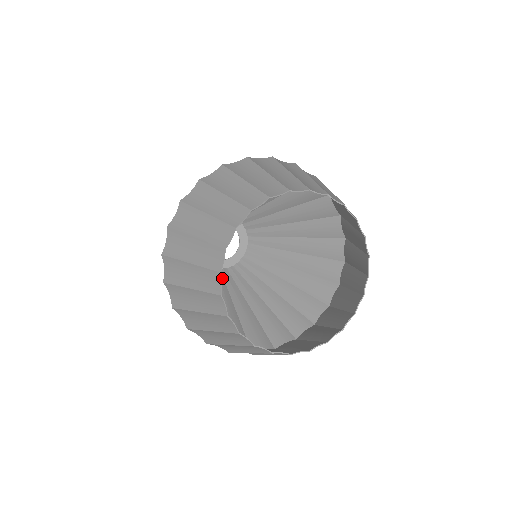
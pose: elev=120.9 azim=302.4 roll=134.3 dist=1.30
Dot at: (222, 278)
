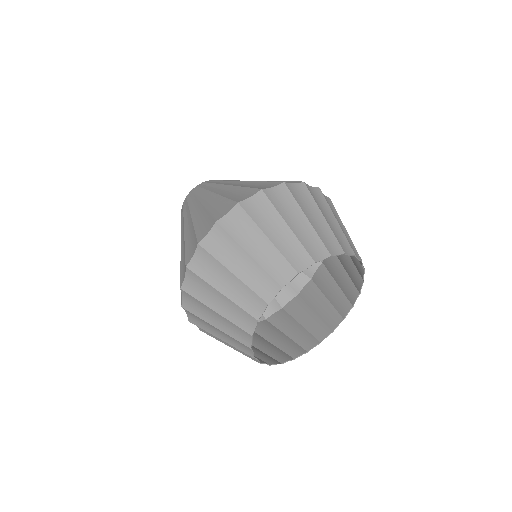
Dot at: occluded
